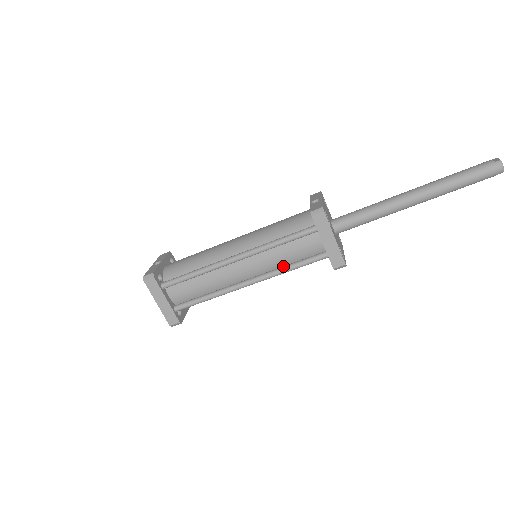
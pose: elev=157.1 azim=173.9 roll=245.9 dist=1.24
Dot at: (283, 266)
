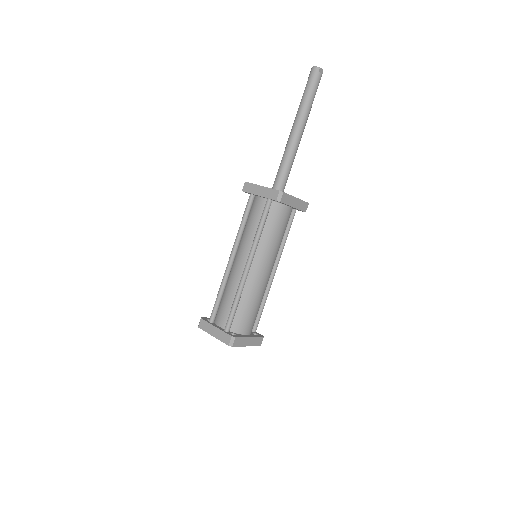
Dot at: (256, 234)
